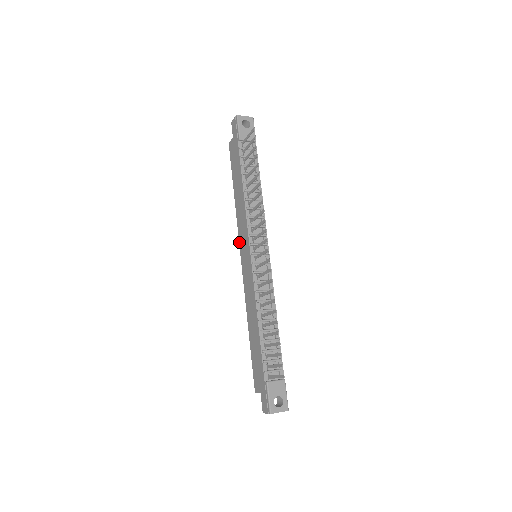
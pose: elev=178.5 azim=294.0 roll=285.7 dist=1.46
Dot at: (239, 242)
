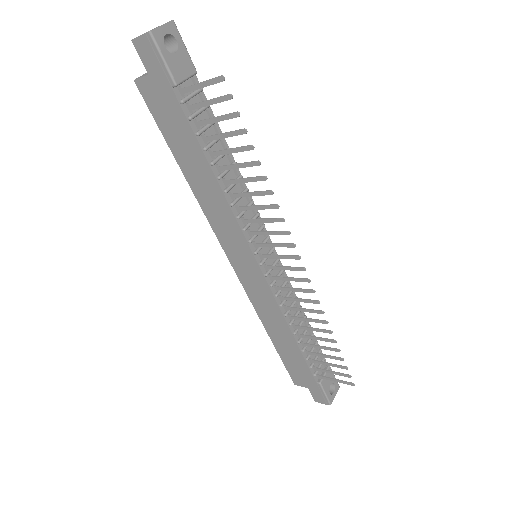
Dot at: (220, 243)
